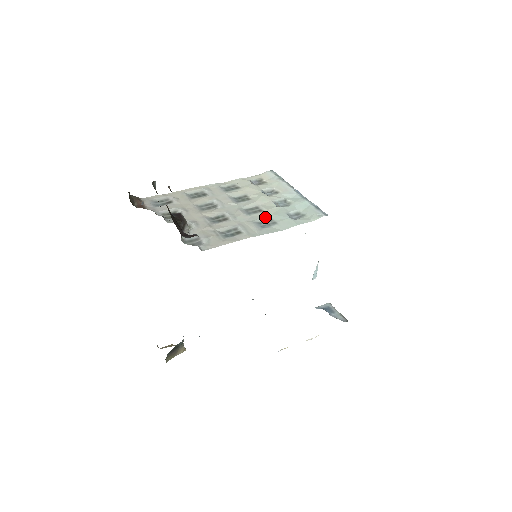
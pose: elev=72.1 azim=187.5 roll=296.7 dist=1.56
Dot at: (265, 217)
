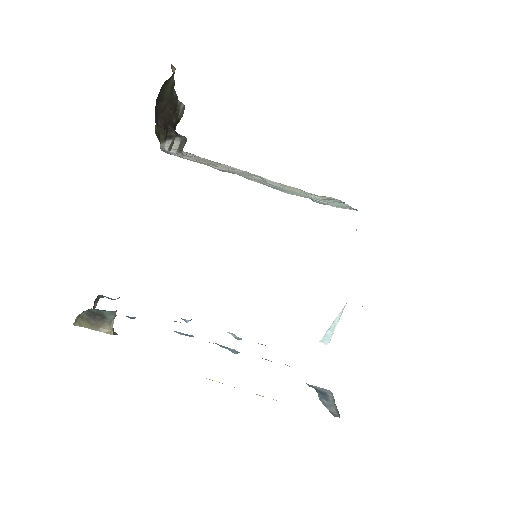
Dot at: (280, 188)
